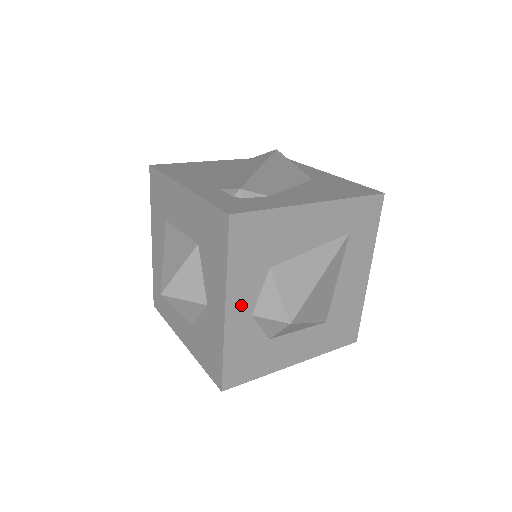
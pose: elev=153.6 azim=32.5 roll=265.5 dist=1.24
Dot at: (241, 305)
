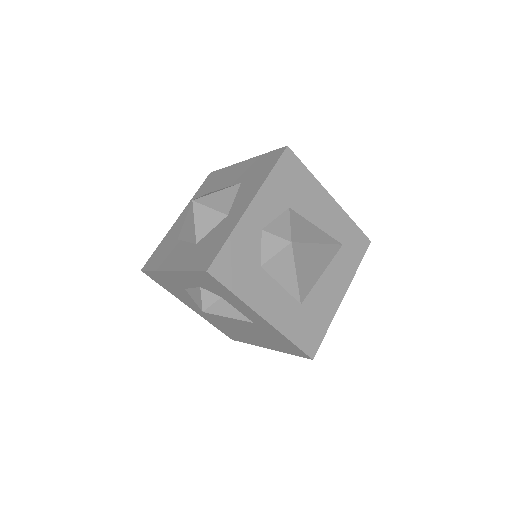
Dot at: (260, 213)
